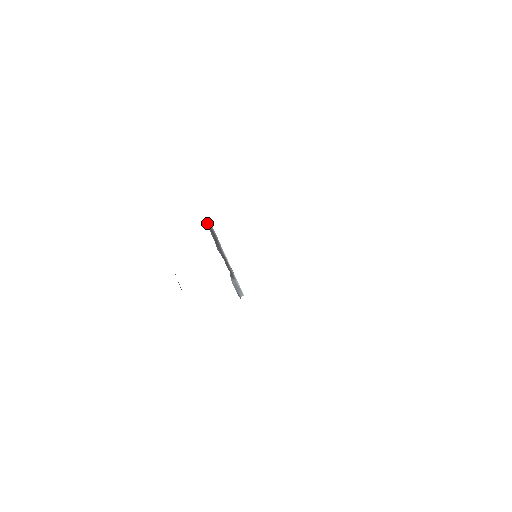
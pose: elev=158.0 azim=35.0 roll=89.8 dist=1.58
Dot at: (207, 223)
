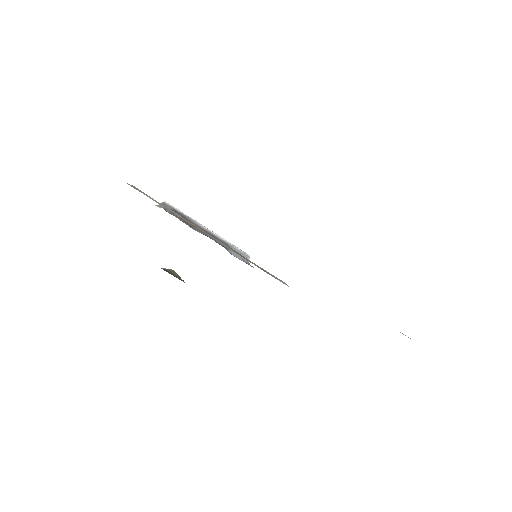
Dot at: (161, 207)
